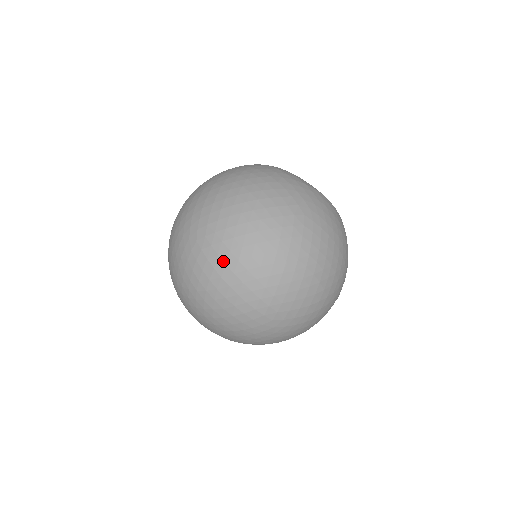
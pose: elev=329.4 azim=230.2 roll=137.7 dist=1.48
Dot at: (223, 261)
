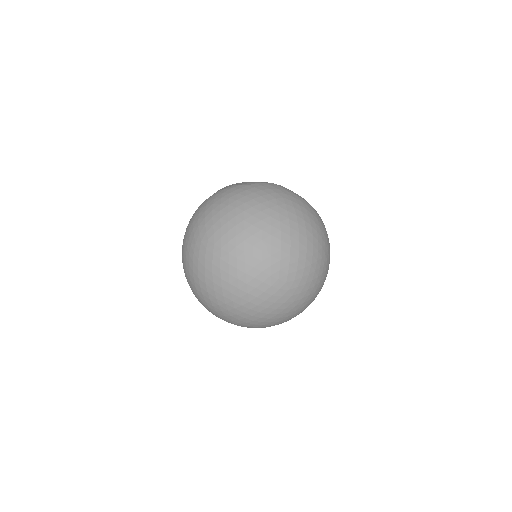
Dot at: (302, 297)
